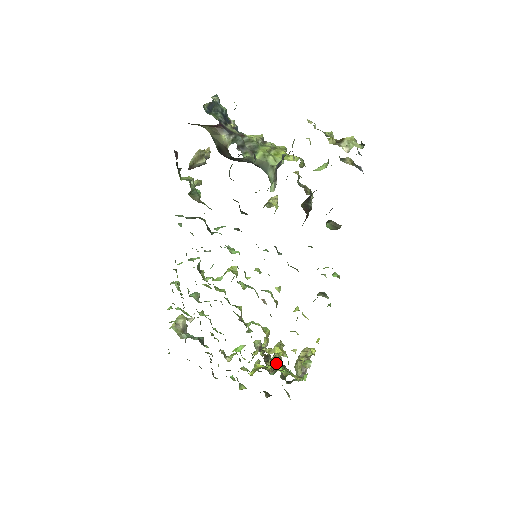
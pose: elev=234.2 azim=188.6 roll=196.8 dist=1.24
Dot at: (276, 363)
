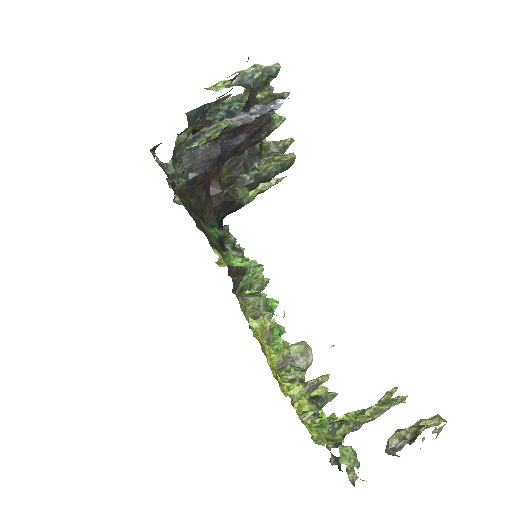
Dot at: (357, 420)
